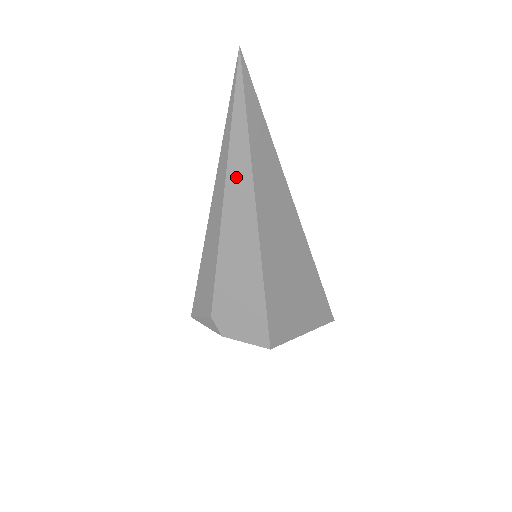
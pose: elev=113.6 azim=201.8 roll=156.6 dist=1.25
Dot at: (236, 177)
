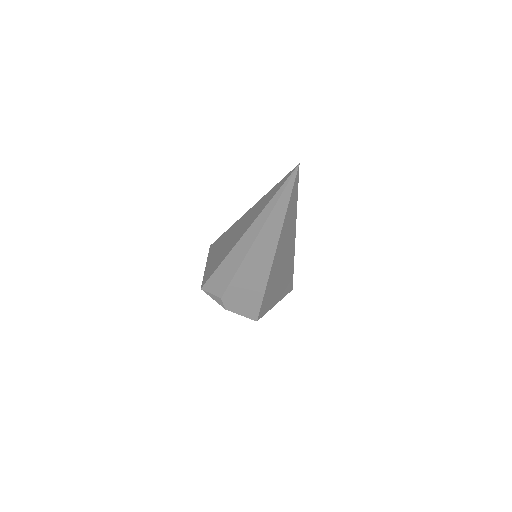
Dot at: (268, 231)
